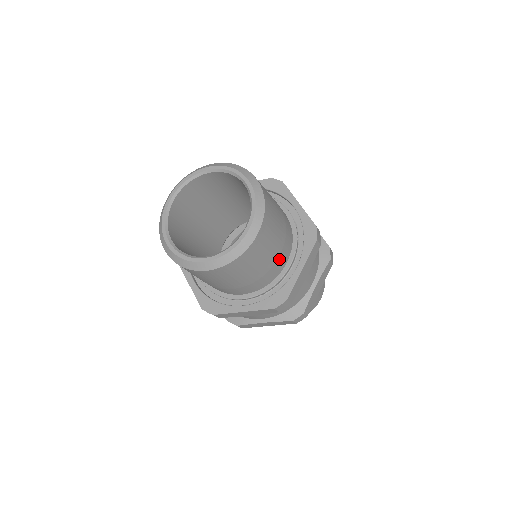
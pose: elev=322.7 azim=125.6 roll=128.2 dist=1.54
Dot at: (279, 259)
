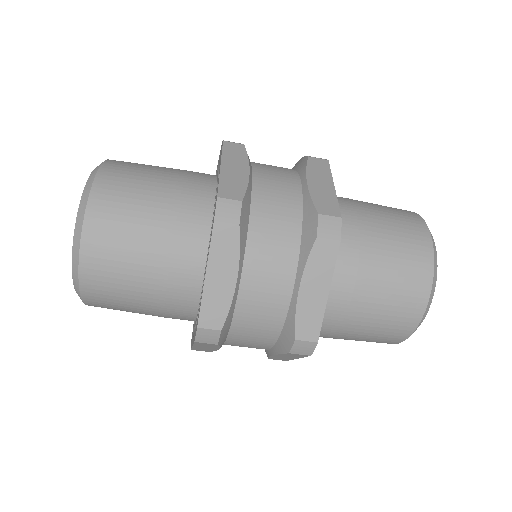
Dot at: (175, 267)
